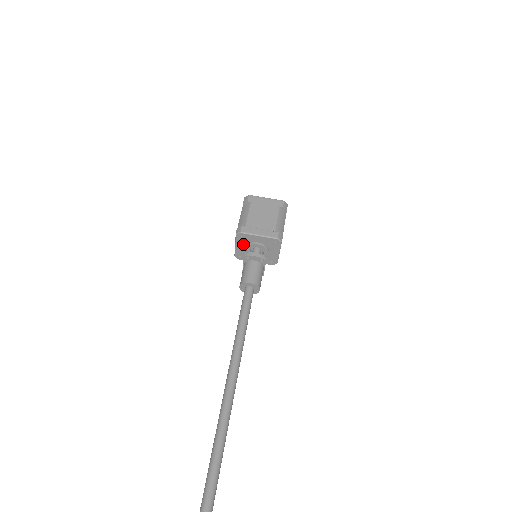
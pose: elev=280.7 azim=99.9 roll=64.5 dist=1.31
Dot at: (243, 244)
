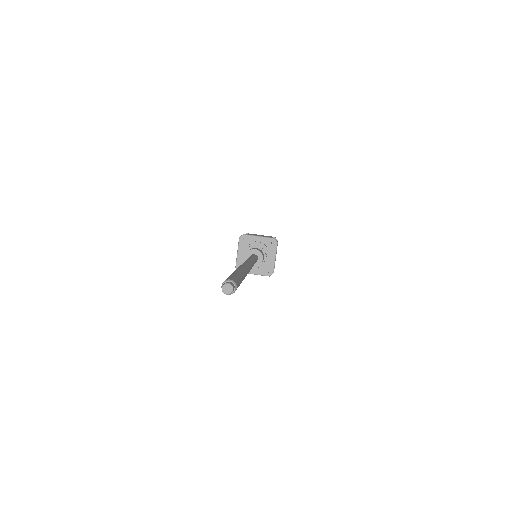
Dot at: (244, 249)
